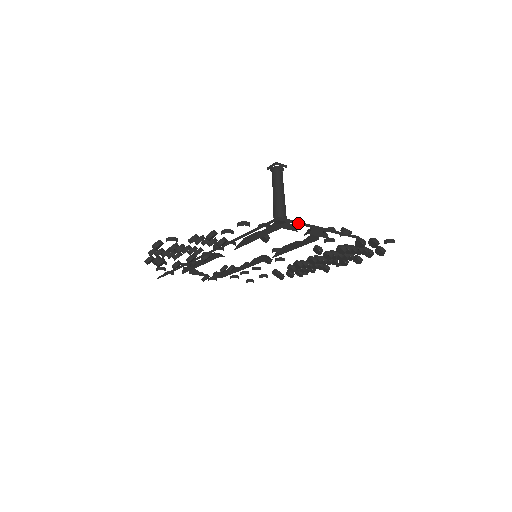
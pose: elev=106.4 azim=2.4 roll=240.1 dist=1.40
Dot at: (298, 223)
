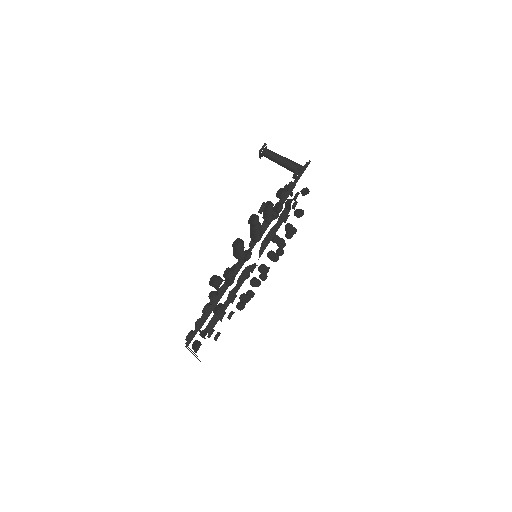
Dot at: occluded
